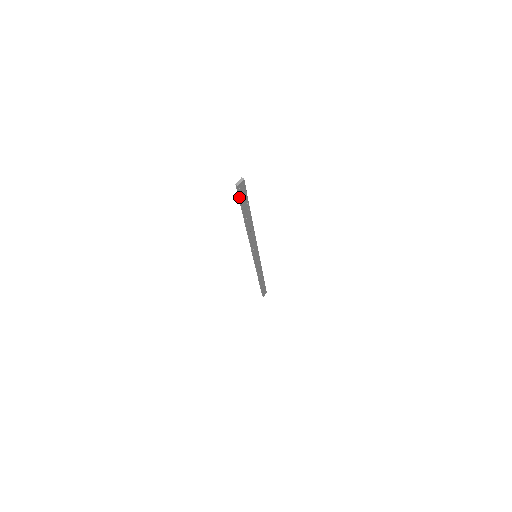
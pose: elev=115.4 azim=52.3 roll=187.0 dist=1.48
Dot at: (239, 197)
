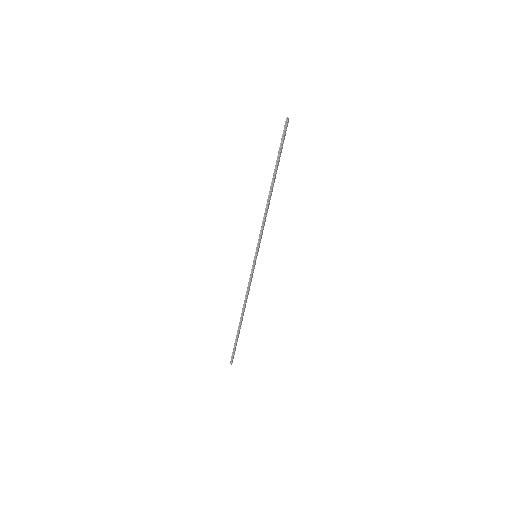
Dot at: (282, 137)
